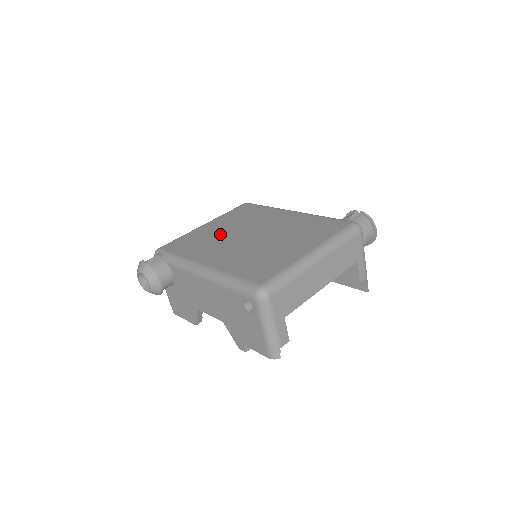
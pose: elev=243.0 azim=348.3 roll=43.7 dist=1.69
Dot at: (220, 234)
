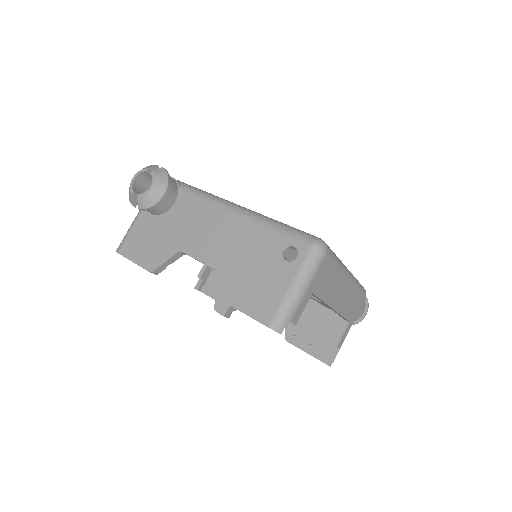
Dot at: occluded
